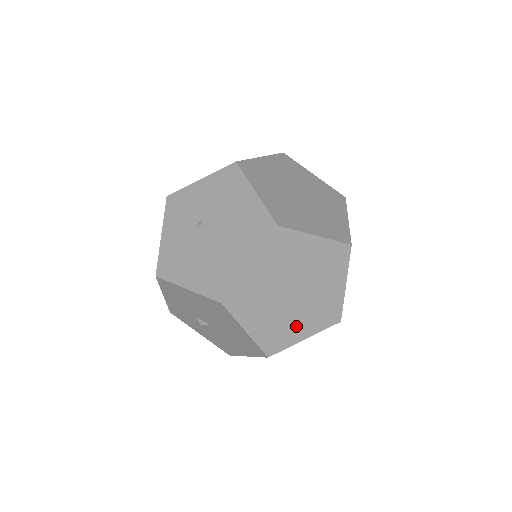
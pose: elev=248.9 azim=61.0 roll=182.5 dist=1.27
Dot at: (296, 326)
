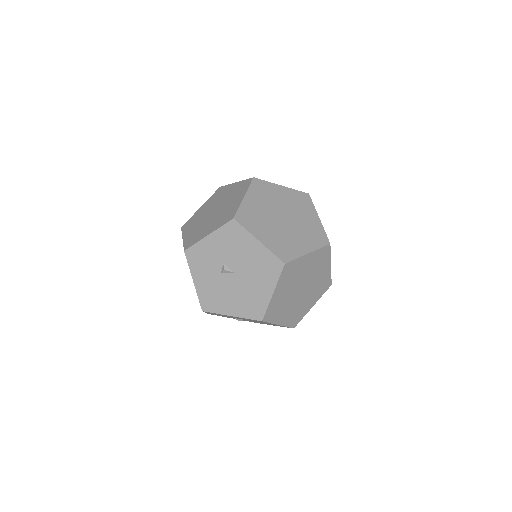
Dot at: (306, 304)
